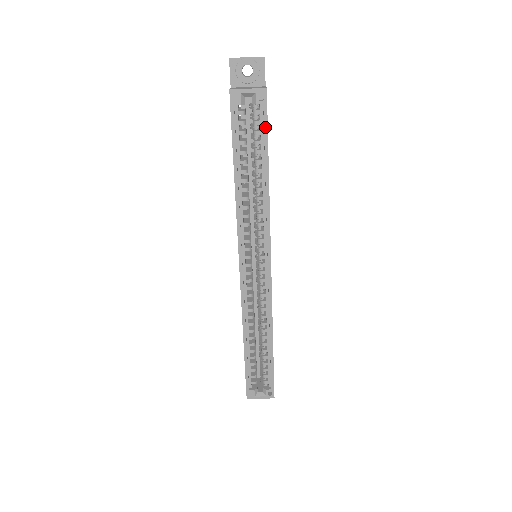
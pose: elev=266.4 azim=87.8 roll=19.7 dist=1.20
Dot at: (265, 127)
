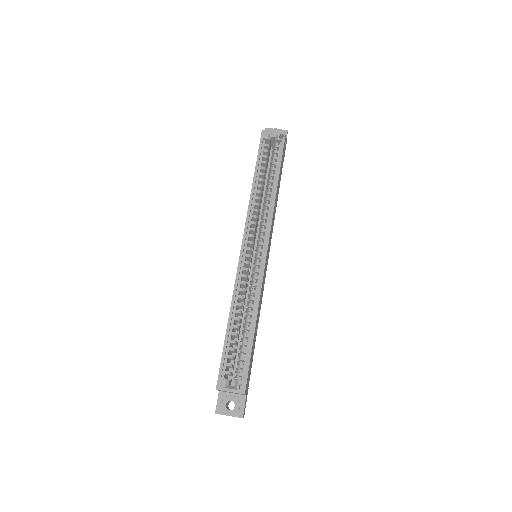
Dot at: (281, 153)
